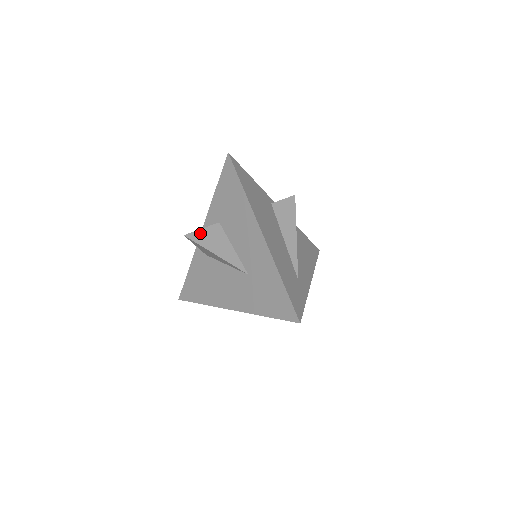
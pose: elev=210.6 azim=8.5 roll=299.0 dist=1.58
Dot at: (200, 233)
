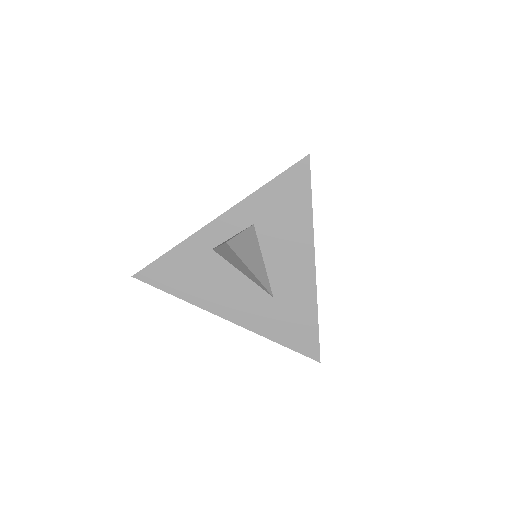
Dot at: (239, 240)
